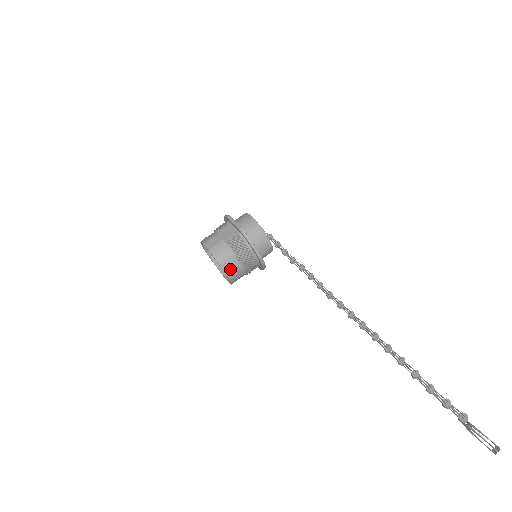
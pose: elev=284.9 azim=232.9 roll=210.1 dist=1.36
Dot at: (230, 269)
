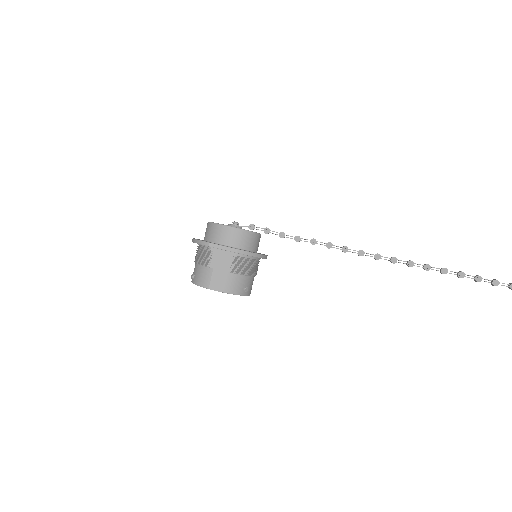
Dot at: (248, 289)
